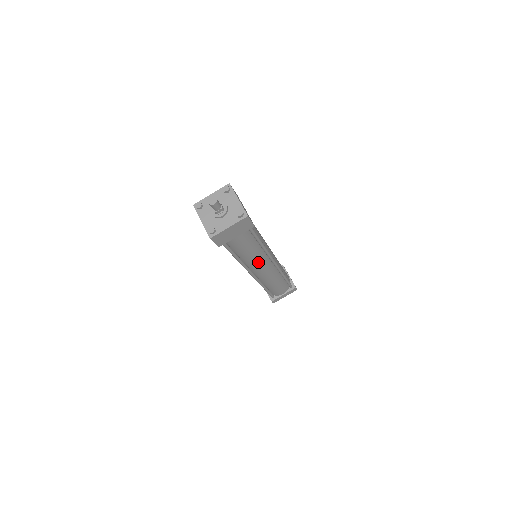
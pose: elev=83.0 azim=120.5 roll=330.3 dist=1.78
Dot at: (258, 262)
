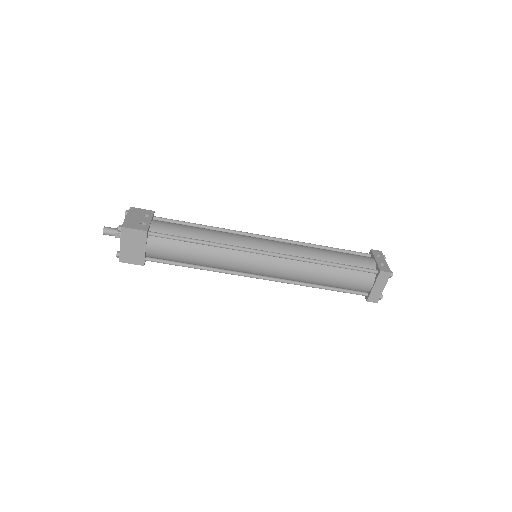
Dot at: (233, 262)
